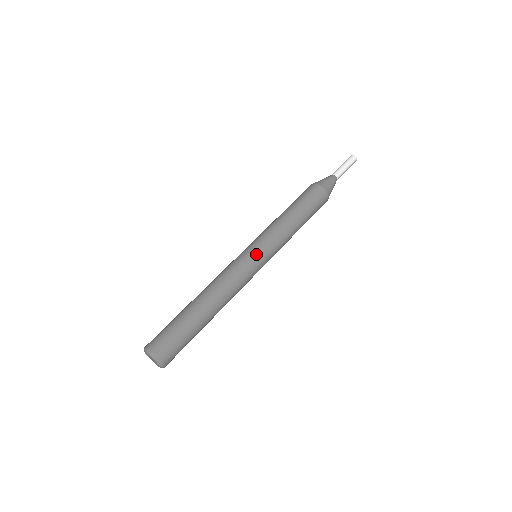
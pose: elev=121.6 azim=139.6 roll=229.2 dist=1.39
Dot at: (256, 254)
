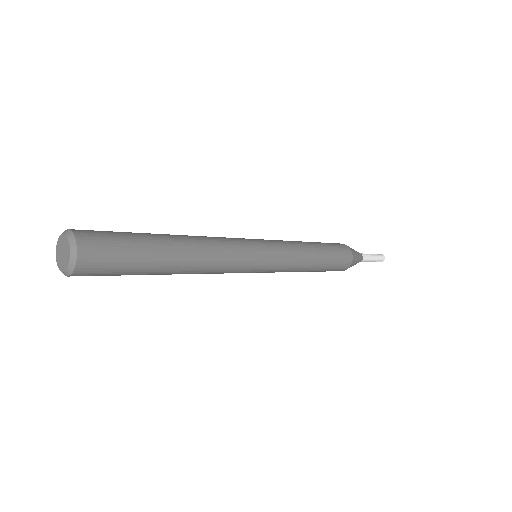
Dot at: (257, 240)
